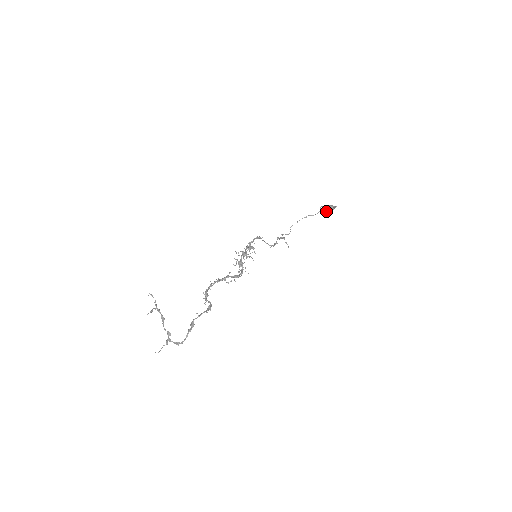
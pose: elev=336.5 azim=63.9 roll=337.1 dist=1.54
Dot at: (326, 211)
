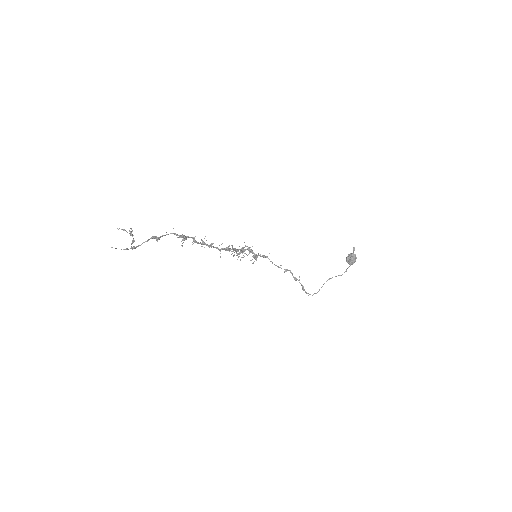
Dot at: (347, 261)
